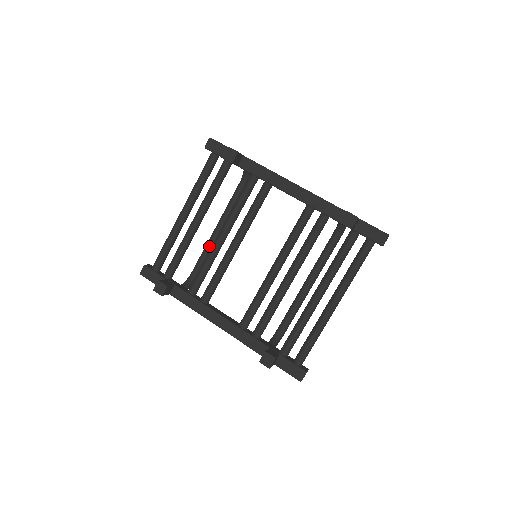
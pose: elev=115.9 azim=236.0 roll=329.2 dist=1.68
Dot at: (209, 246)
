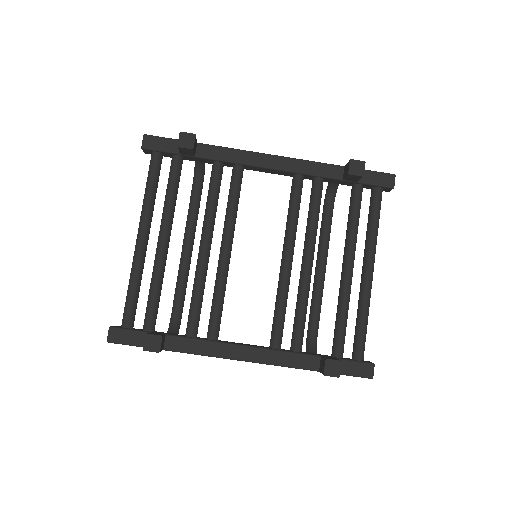
Dot at: (183, 273)
